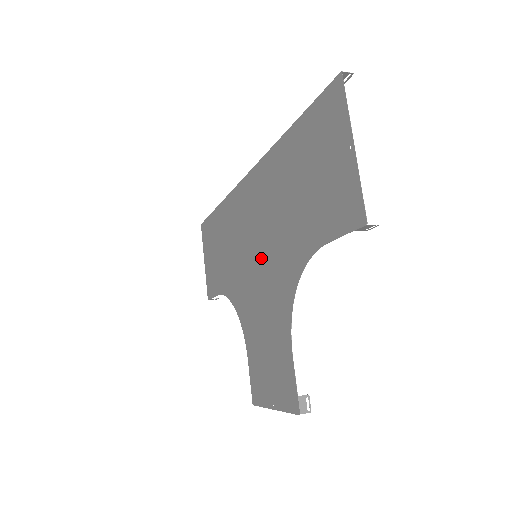
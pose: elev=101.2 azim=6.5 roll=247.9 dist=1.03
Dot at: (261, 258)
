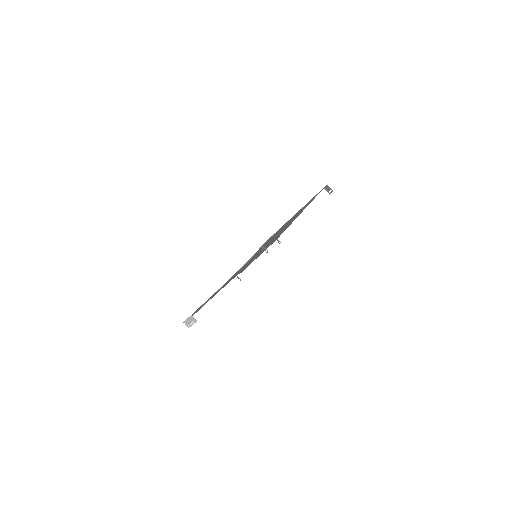
Dot at: occluded
